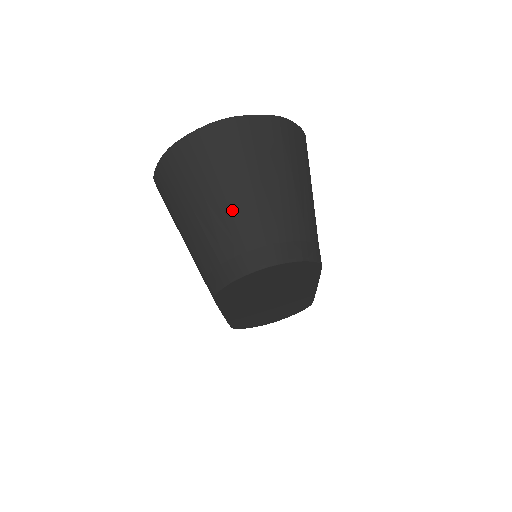
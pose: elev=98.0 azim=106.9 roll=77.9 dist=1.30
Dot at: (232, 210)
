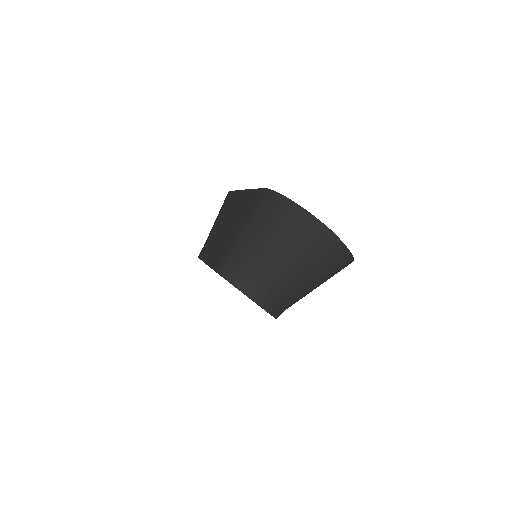
Dot at: (278, 264)
